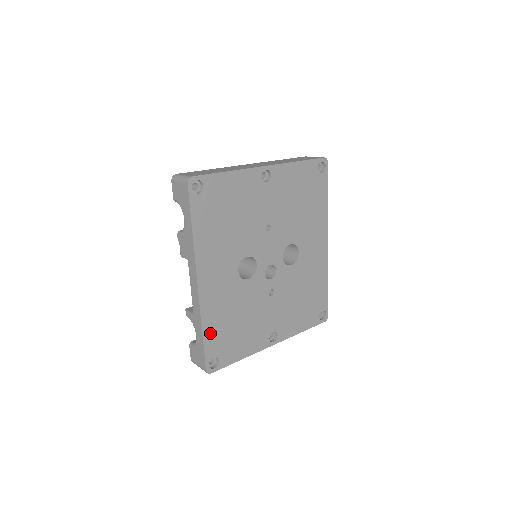
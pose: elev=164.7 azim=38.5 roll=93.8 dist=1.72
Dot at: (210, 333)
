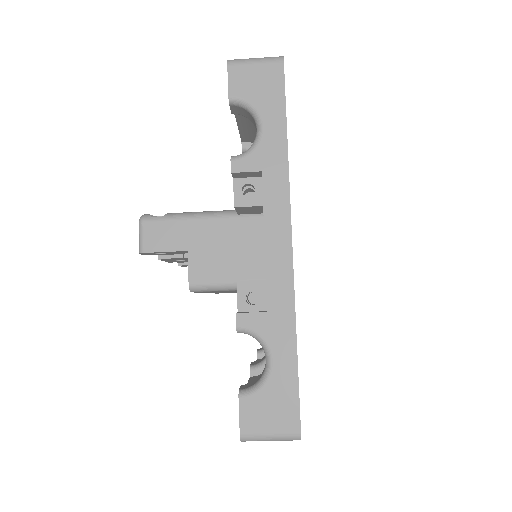
Dot at: occluded
